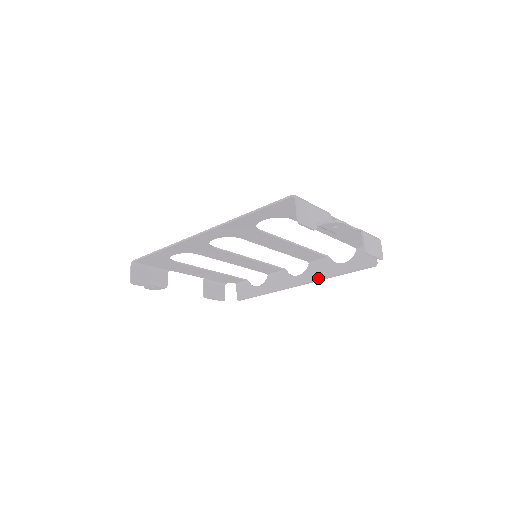
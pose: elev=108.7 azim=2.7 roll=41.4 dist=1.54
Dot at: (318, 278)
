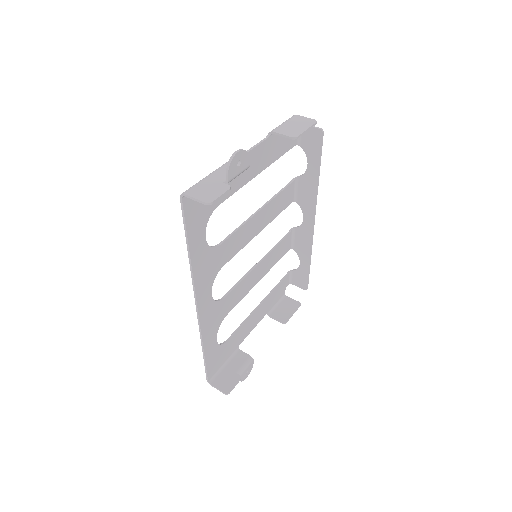
Dot at: (313, 199)
